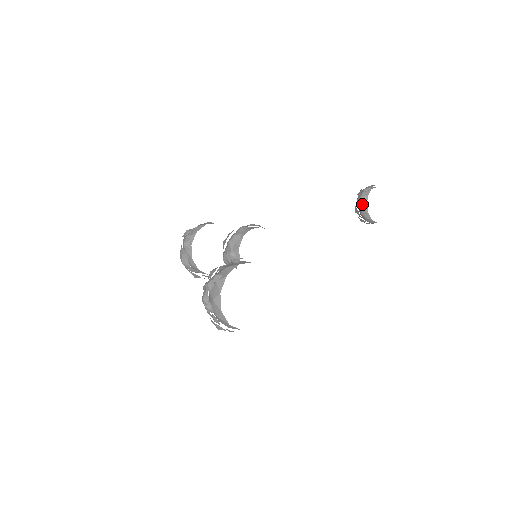
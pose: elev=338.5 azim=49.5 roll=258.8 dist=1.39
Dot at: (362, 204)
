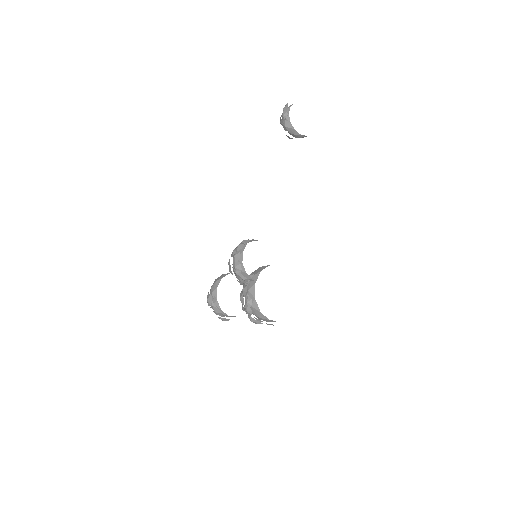
Dot at: (290, 131)
